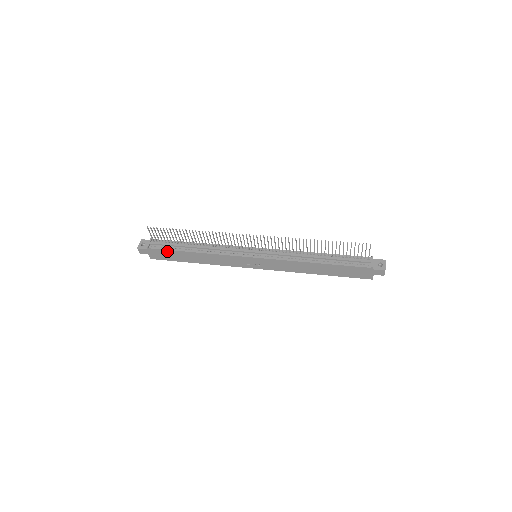
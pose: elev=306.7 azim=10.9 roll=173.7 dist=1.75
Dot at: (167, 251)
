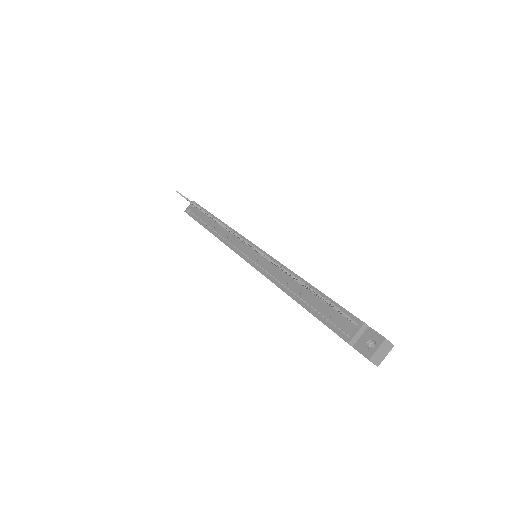
Dot at: occluded
